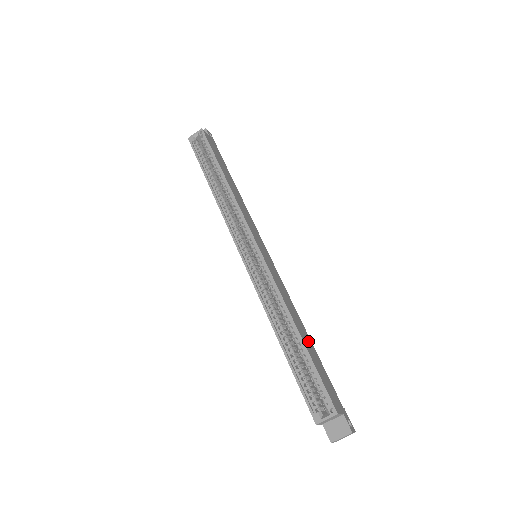
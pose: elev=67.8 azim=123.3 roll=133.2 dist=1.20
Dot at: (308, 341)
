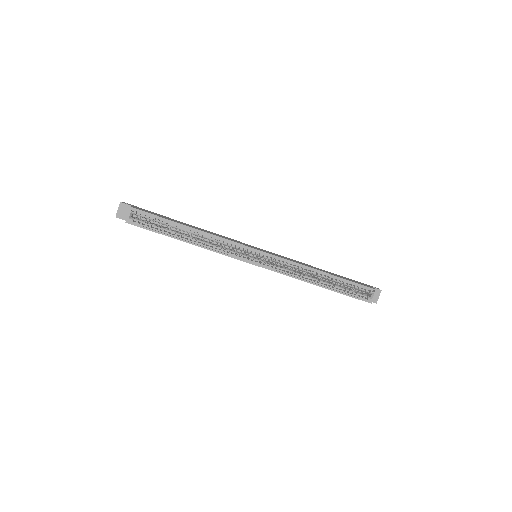
Dot at: (328, 272)
